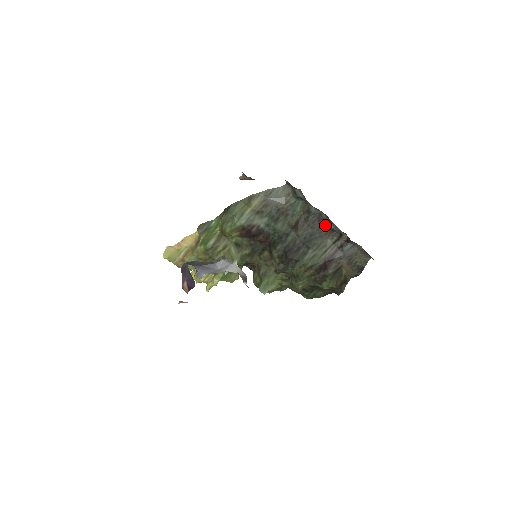
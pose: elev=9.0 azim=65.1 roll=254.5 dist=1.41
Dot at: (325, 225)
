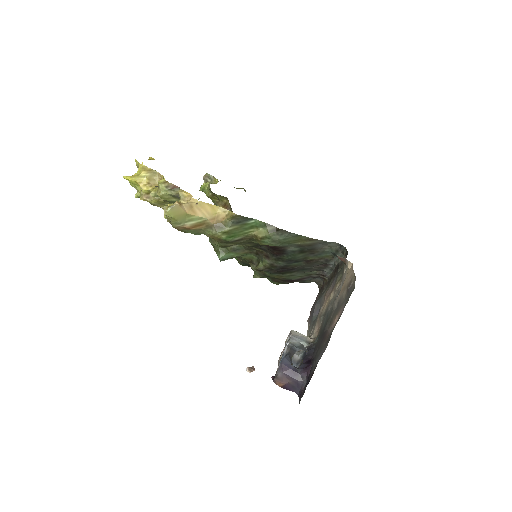
Dot at: (324, 268)
